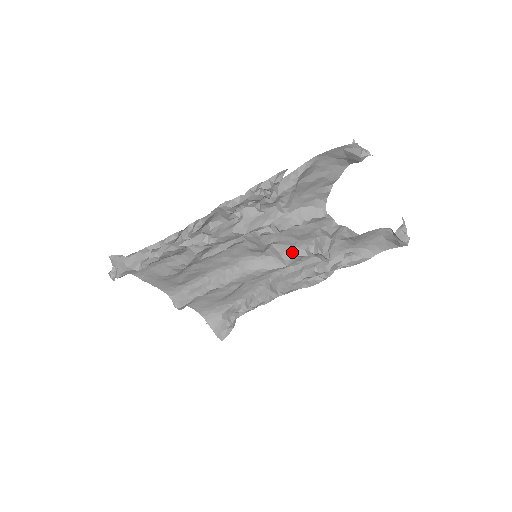
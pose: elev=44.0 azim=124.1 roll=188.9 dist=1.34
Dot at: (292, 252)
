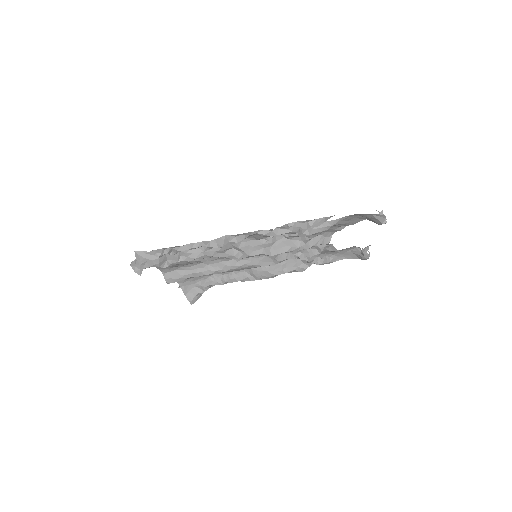
Dot at: (284, 256)
